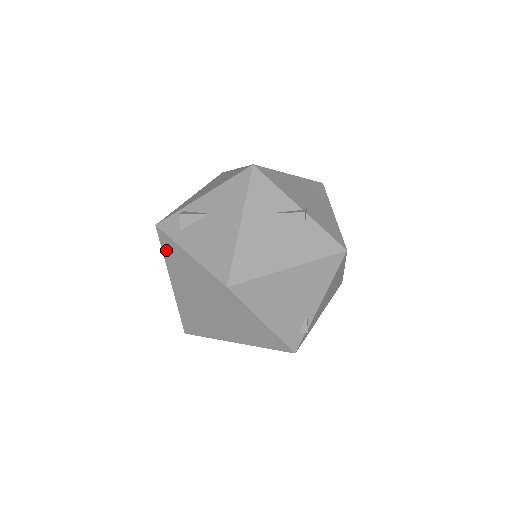
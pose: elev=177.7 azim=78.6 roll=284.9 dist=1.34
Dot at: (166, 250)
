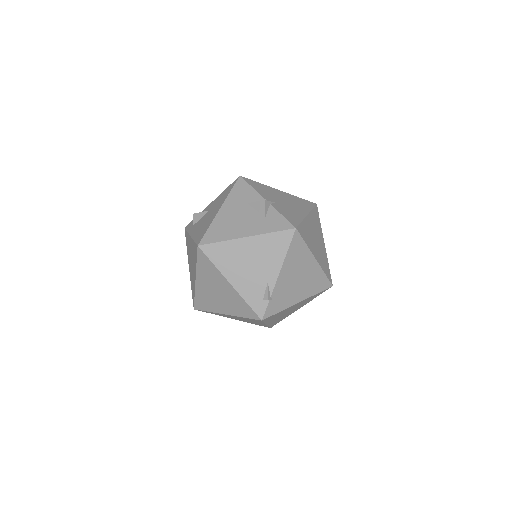
Dot at: (187, 243)
